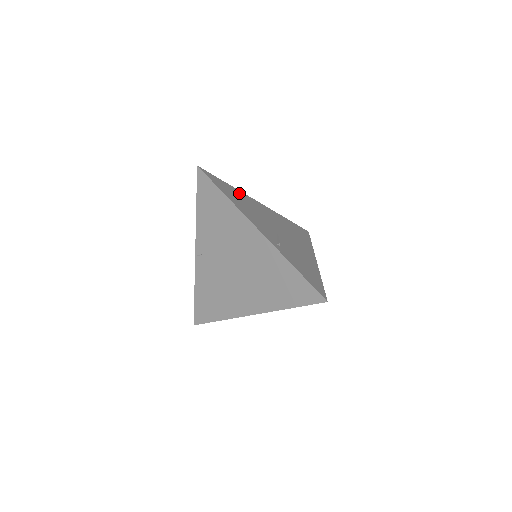
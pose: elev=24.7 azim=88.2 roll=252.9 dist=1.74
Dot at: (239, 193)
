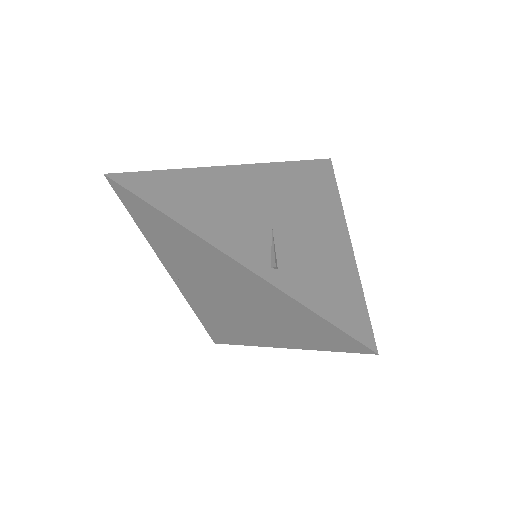
Dot at: (193, 177)
